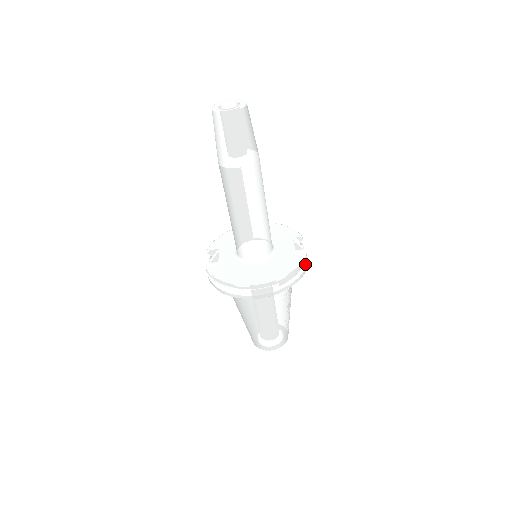
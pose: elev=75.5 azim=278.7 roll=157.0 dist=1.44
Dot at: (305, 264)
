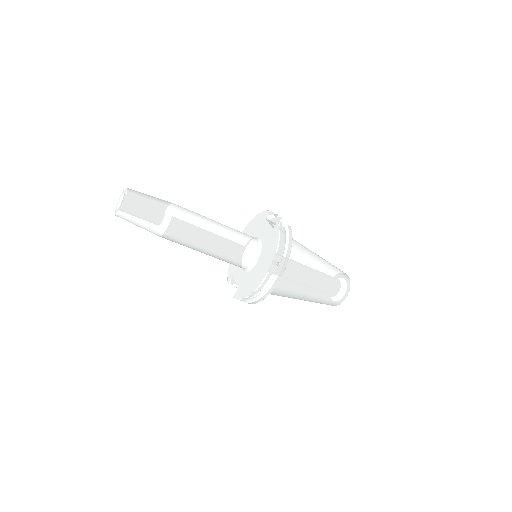
Dot at: (287, 228)
